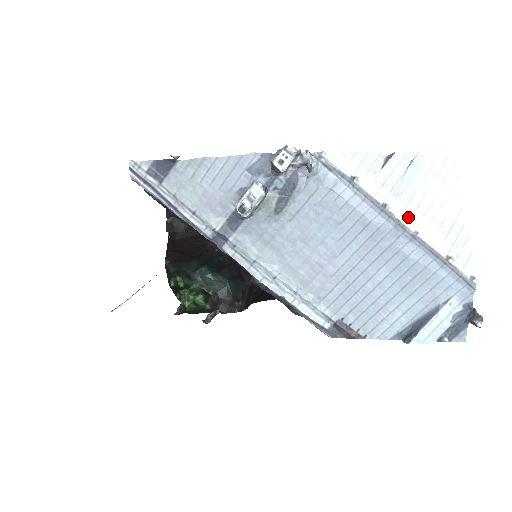
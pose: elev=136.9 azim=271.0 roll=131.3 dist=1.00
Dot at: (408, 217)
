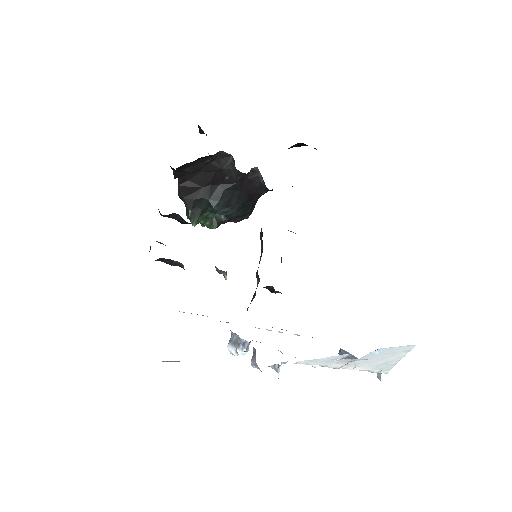
Dot at: (350, 368)
